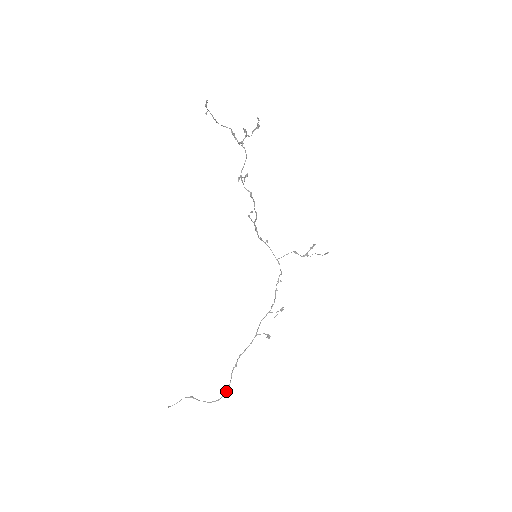
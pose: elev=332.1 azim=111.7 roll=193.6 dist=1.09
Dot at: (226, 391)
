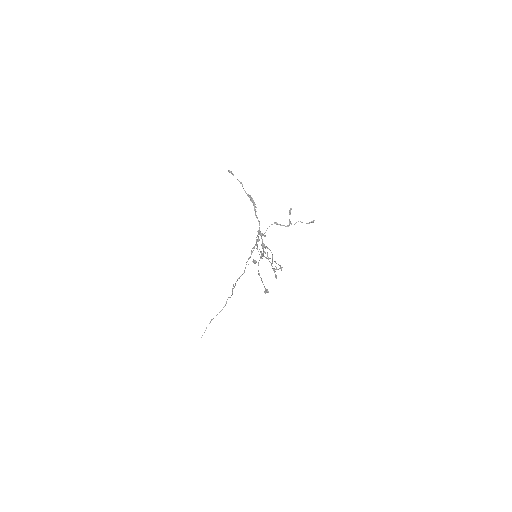
Dot at: occluded
